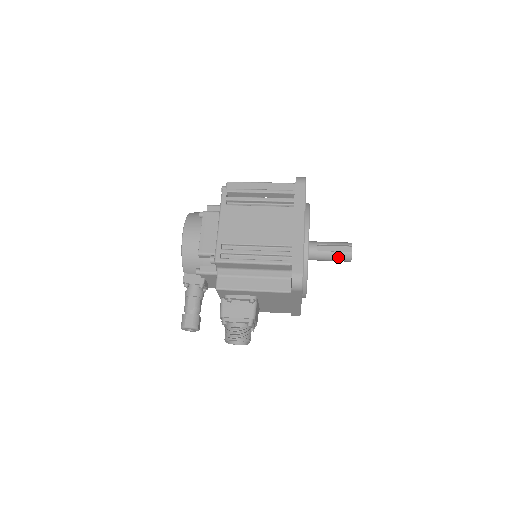
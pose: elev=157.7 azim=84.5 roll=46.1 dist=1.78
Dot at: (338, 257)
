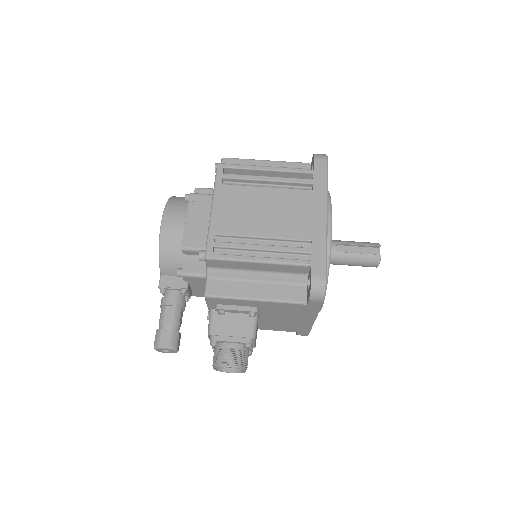
Dot at: (363, 261)
